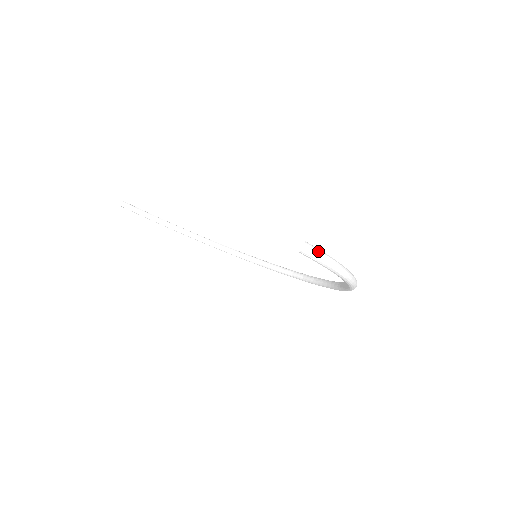
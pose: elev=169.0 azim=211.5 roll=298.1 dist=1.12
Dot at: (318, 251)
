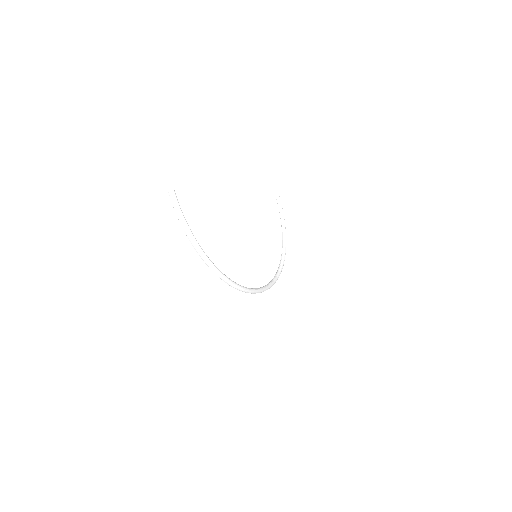
Dot at: (175, 201)
